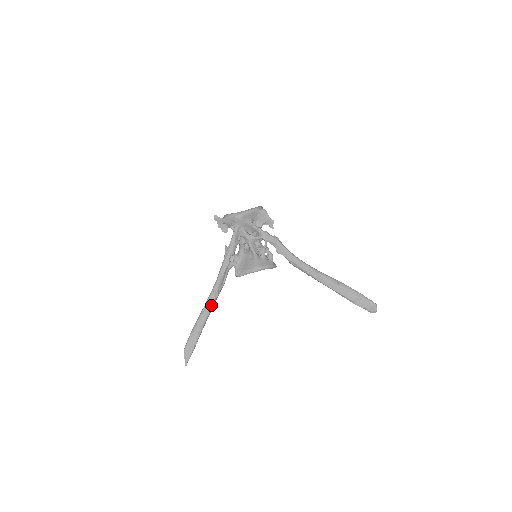
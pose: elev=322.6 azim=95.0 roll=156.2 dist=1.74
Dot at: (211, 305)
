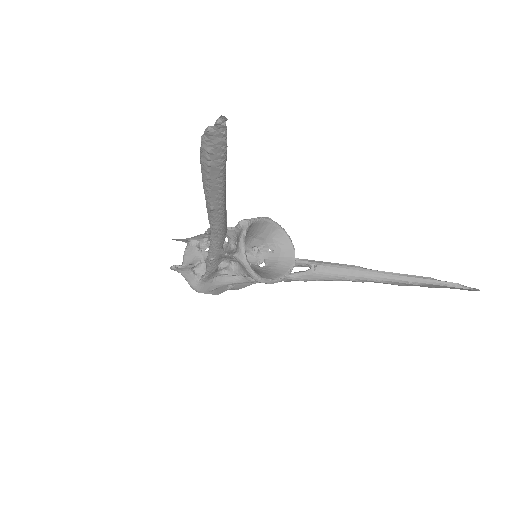
Dot at: occluded
